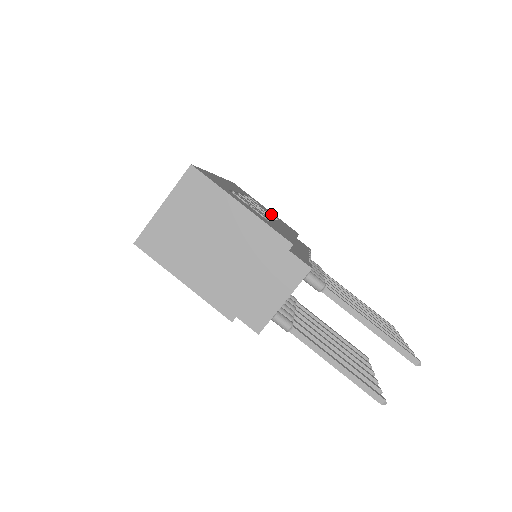
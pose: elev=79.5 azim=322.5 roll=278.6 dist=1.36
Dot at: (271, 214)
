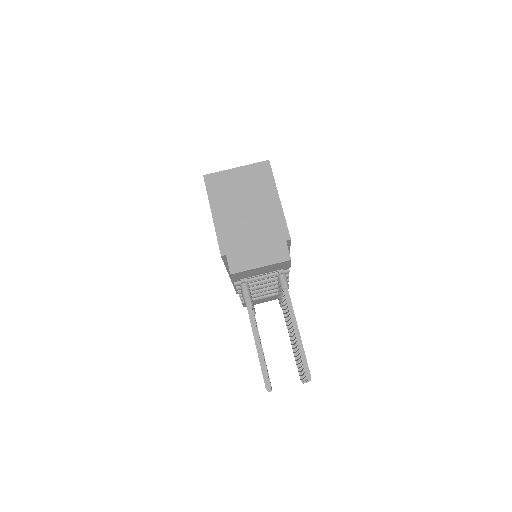
Dot at: occluded
